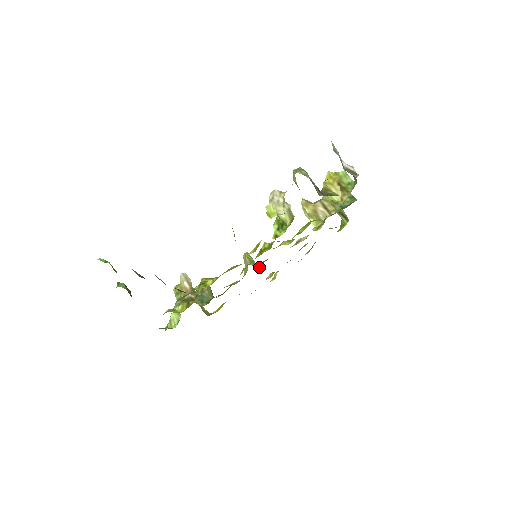
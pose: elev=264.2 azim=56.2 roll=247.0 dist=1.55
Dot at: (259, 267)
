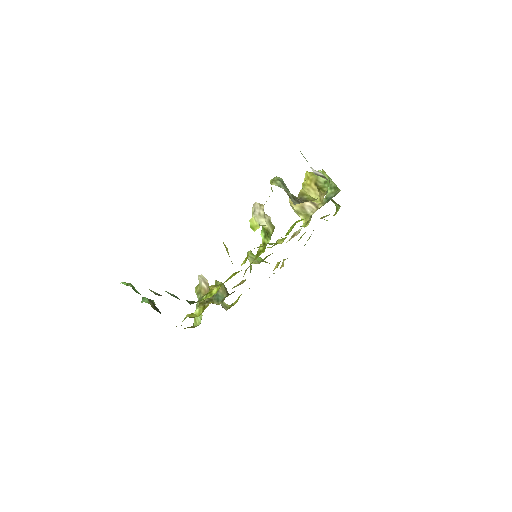
Dot at: occluded
